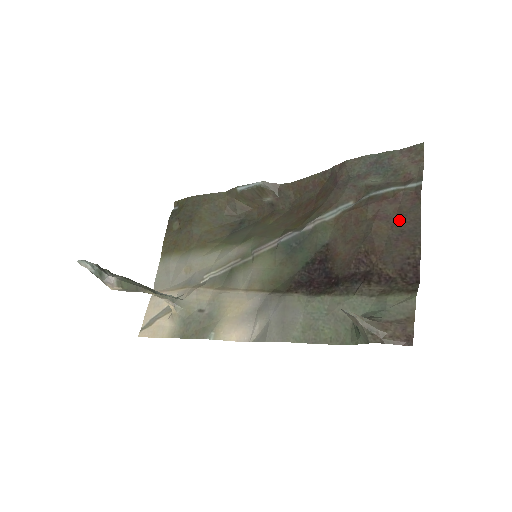
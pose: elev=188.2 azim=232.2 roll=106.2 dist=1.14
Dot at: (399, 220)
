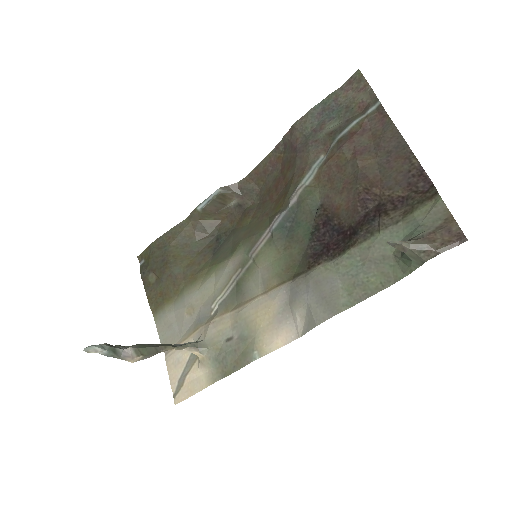
Dot at: (379, 144)
